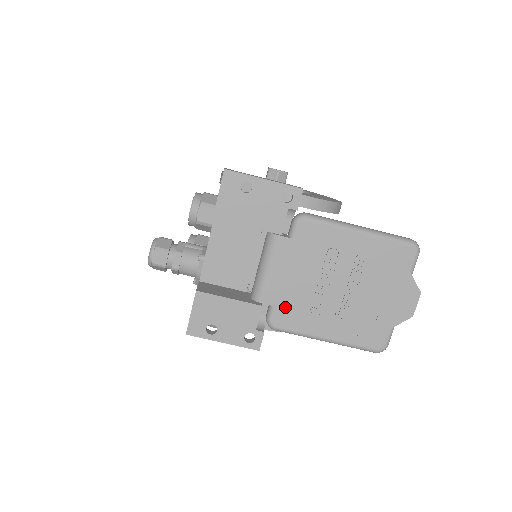
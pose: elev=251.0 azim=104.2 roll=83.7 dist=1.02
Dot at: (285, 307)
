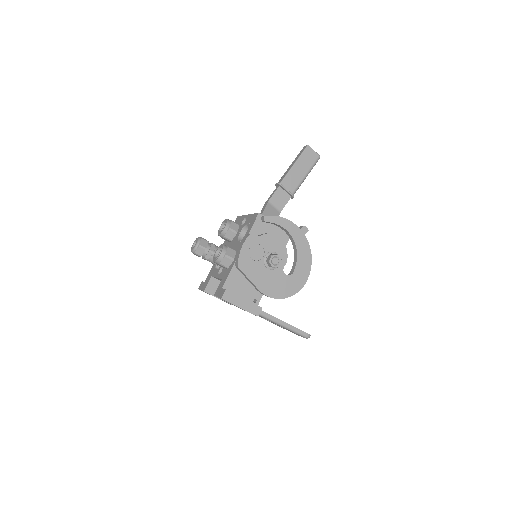
Dot at: occluded
